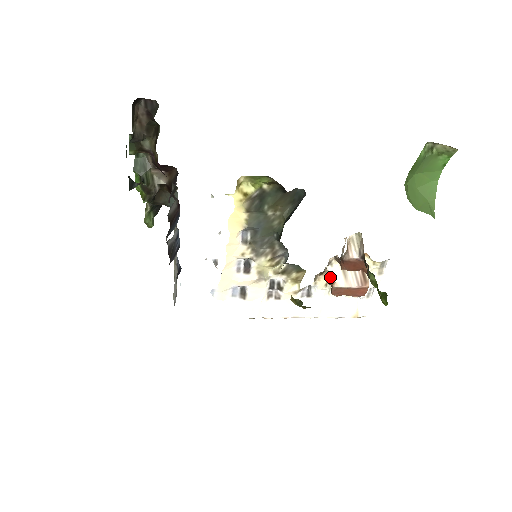
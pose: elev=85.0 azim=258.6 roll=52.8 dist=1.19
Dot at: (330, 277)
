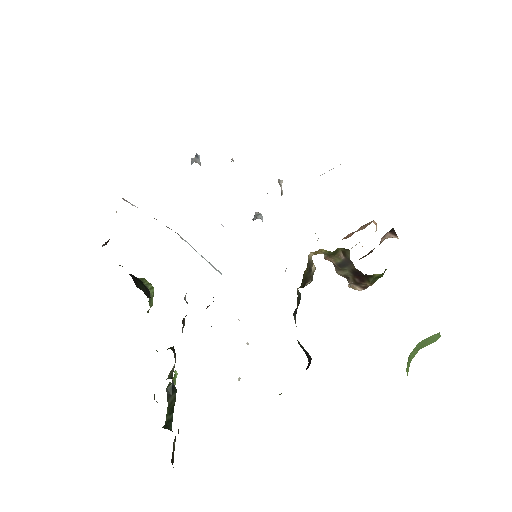
Dot at: occluded
